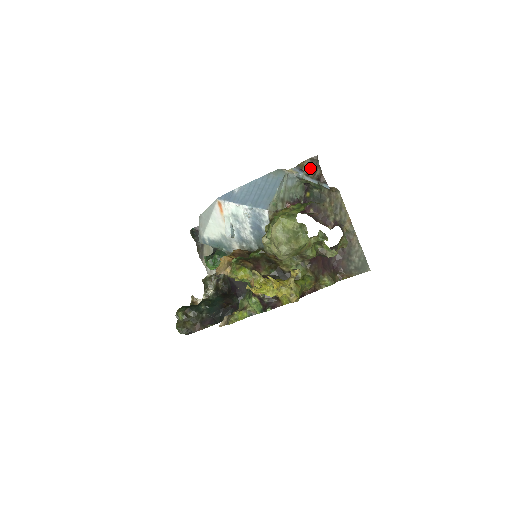
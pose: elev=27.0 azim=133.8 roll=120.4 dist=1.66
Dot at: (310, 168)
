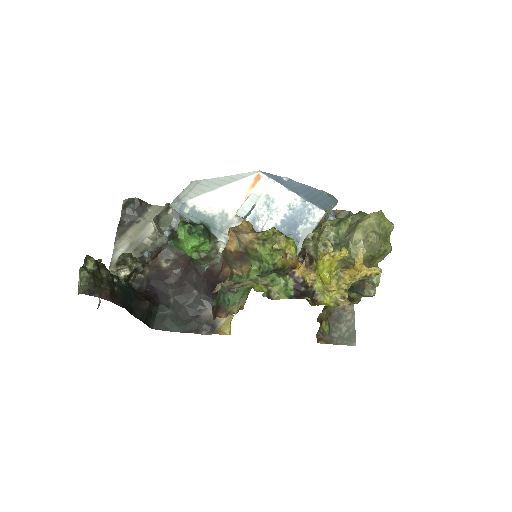
Dot at: occluded
